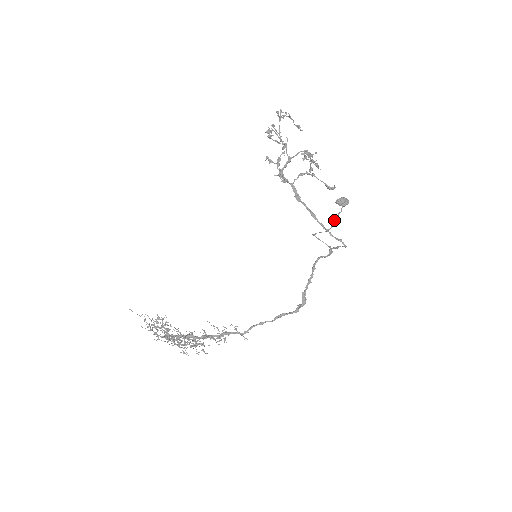
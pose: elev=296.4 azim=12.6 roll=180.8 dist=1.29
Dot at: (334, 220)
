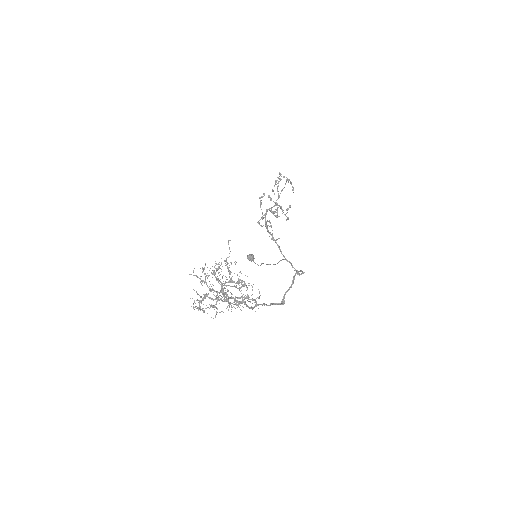
Dot at: (262, 263)
